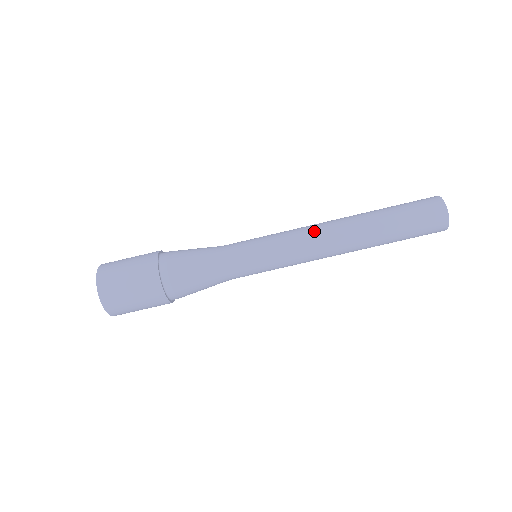
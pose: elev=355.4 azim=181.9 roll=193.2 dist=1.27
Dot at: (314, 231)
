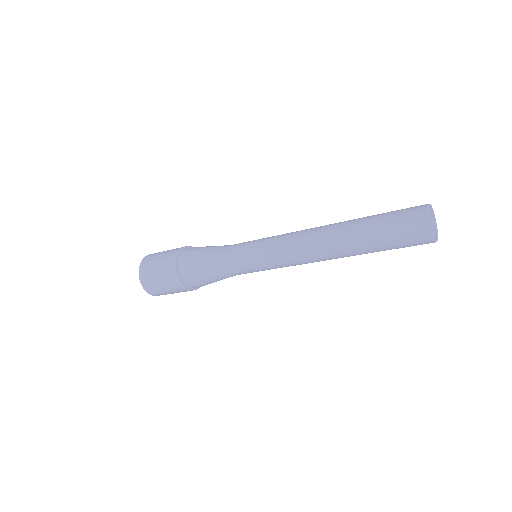
Dot at: (300, 231)
